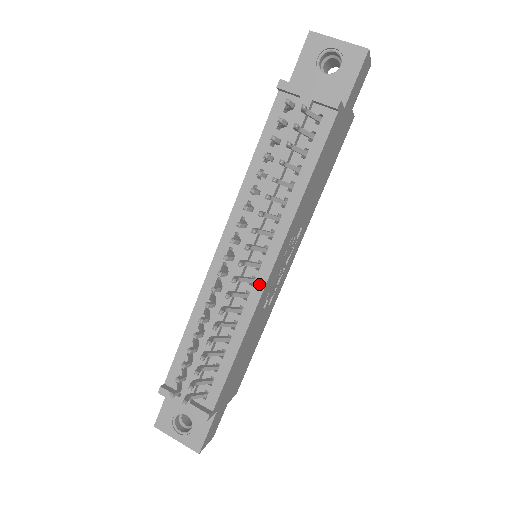
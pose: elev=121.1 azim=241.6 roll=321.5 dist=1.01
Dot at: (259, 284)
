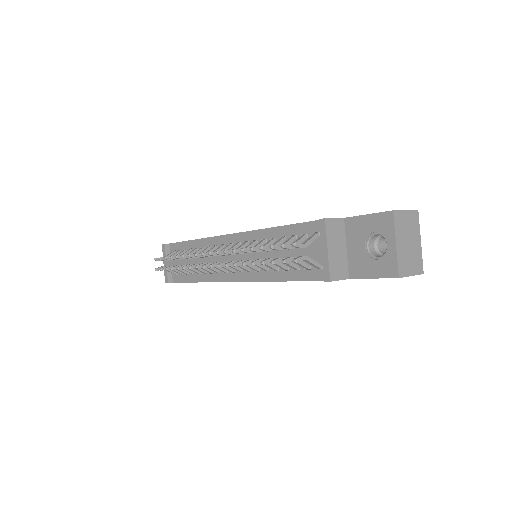
Dot at: (226, 277)
